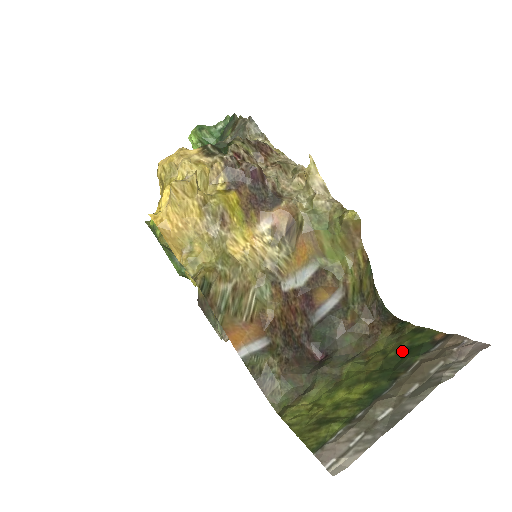
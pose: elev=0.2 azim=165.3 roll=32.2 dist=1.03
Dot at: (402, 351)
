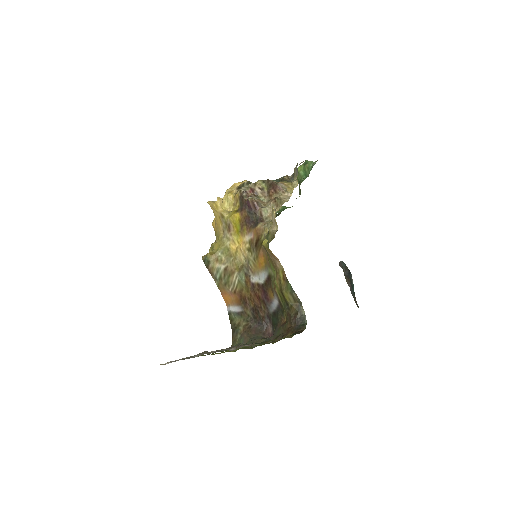
Dot at: occluded
